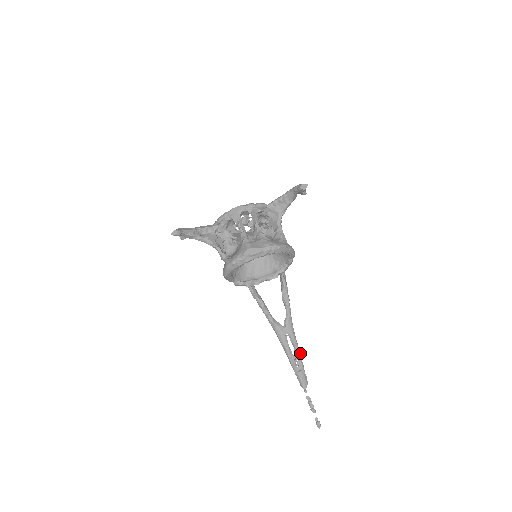
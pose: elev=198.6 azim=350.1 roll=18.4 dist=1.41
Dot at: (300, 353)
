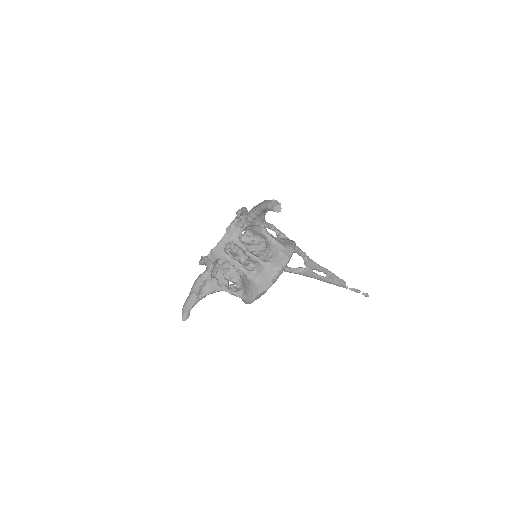
Dot at: (329, 271)
